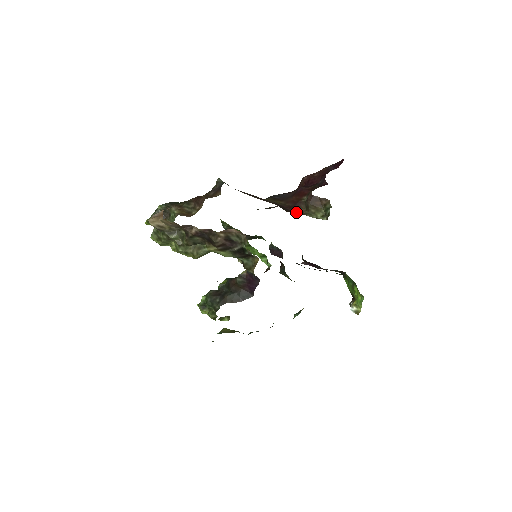
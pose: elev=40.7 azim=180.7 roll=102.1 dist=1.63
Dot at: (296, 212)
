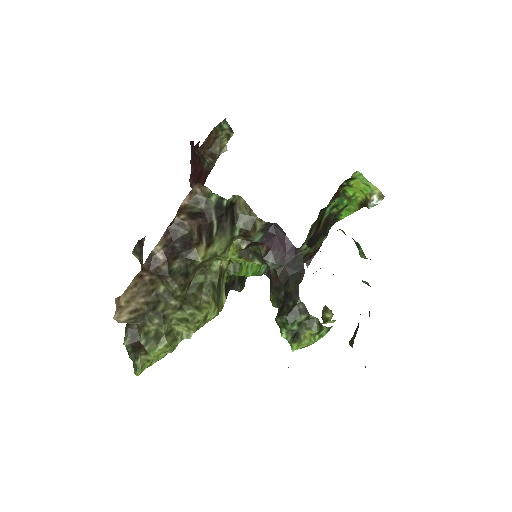
Dot at: occluded
